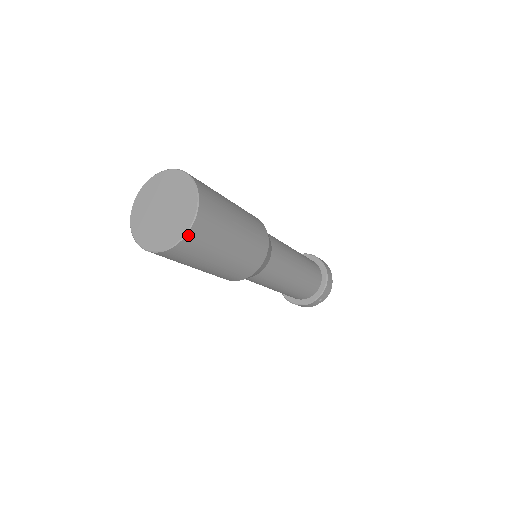
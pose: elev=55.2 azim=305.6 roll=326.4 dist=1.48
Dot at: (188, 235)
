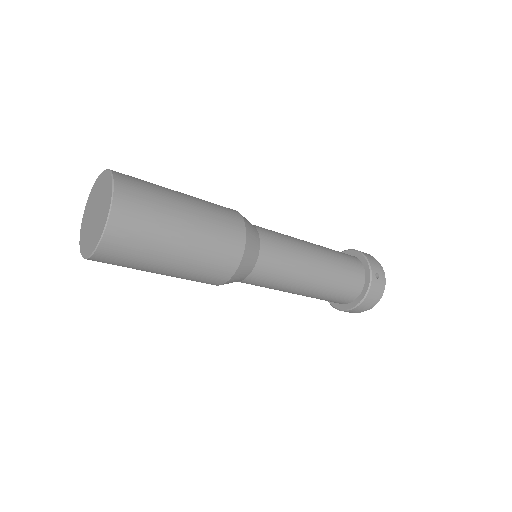
Dot at: (116, 193)
